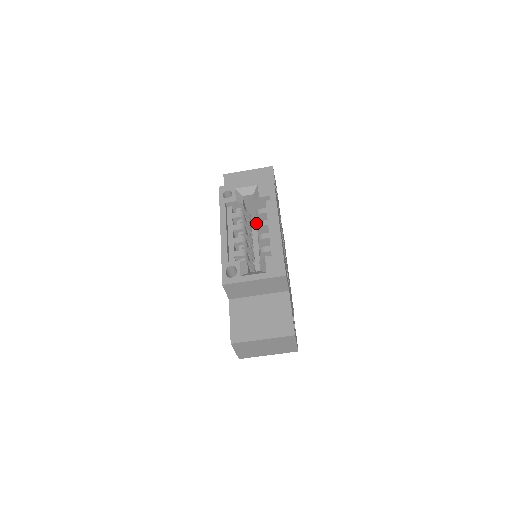
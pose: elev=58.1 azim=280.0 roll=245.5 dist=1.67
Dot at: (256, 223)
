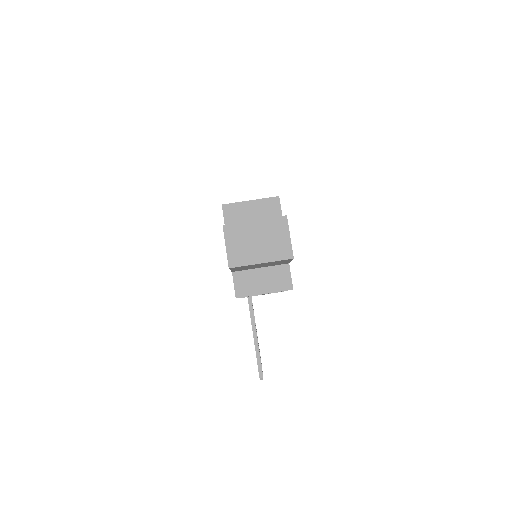
Dot at: occluded
